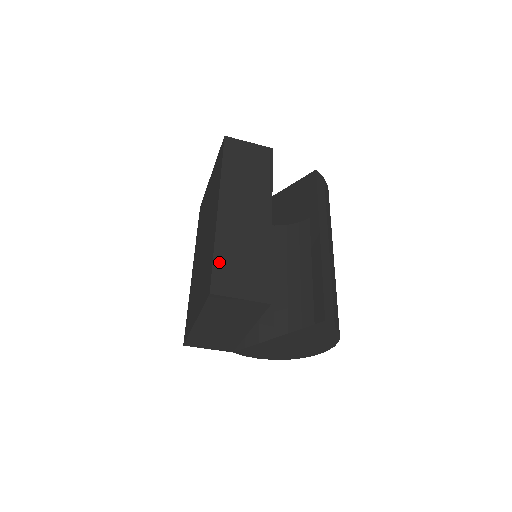
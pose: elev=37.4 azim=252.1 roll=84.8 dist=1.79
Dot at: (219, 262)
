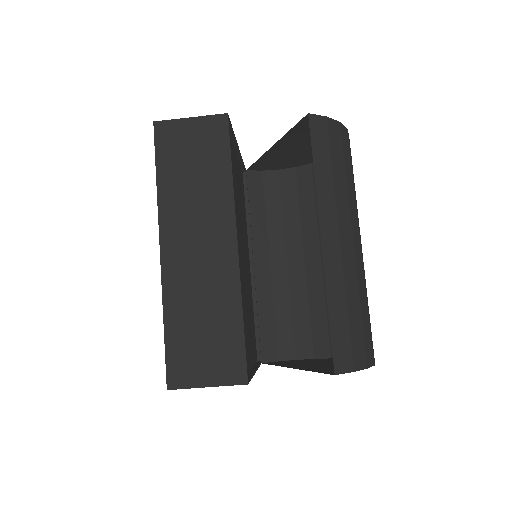
Dot at: (172, 340)
